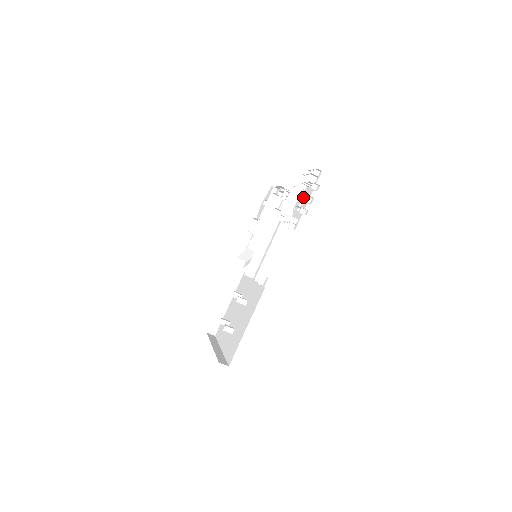
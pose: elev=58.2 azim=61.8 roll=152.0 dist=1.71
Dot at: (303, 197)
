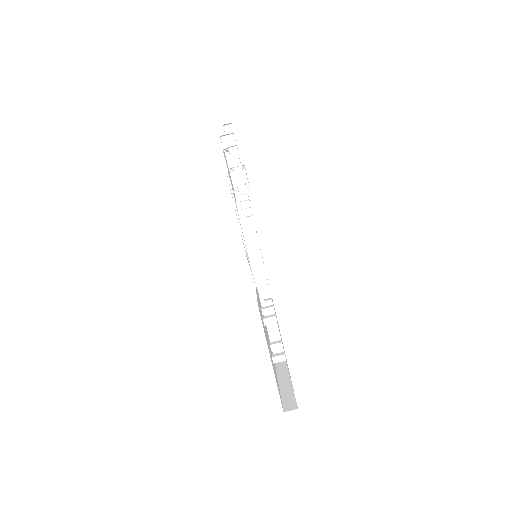
Dot at: occluded
